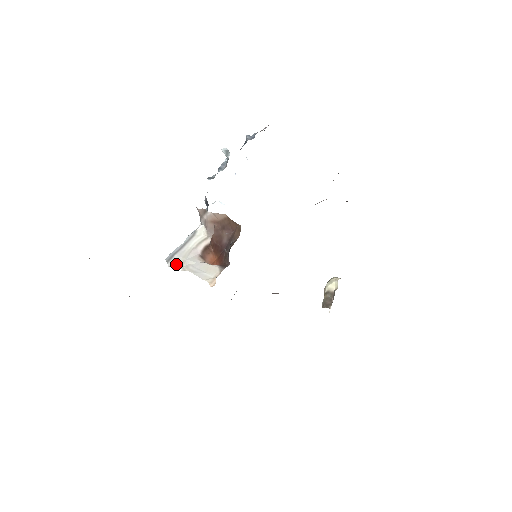
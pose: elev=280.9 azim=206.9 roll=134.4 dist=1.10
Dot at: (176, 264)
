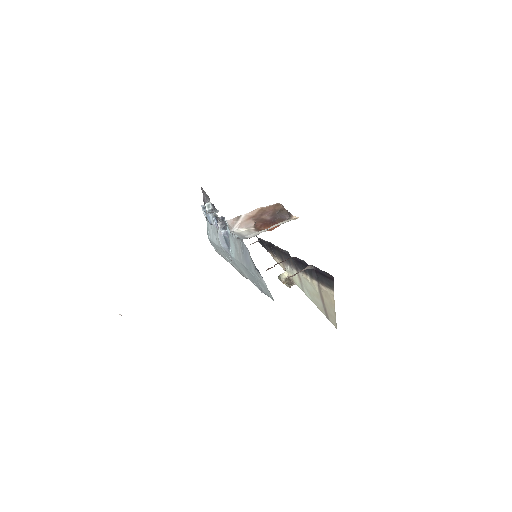
Dot at: (255, 235)
